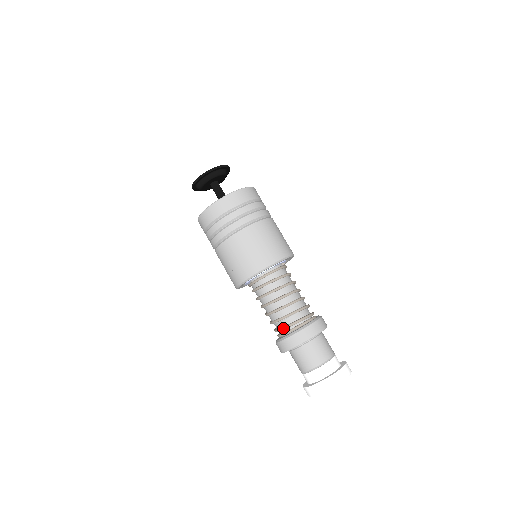
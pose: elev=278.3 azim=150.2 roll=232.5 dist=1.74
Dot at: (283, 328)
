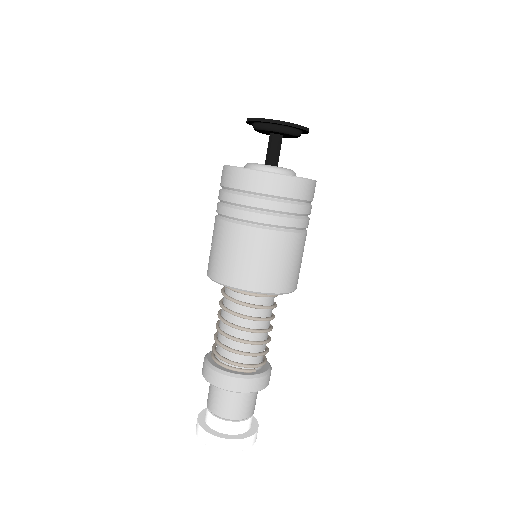
Dot at: (213, 350)
